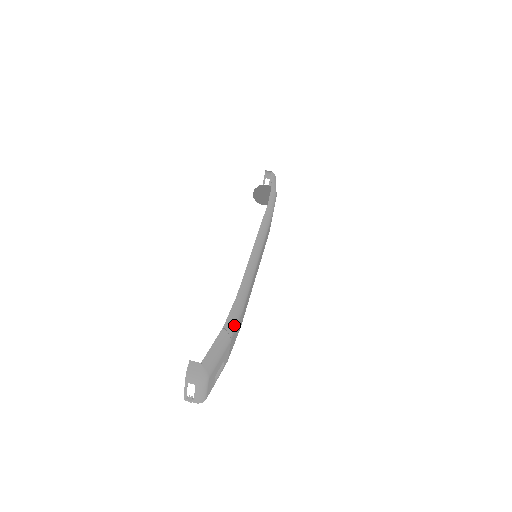
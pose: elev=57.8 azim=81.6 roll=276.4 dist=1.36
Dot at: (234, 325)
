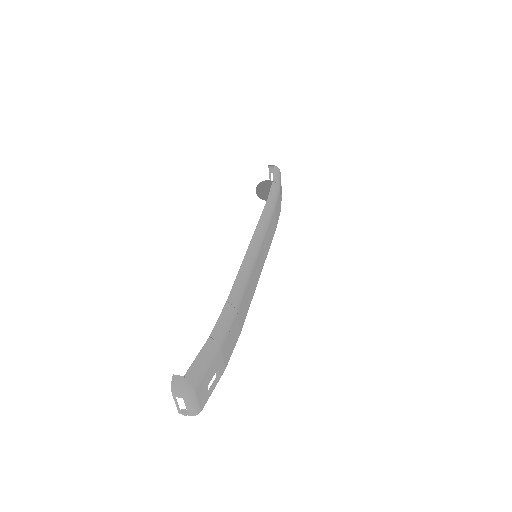
Dot at: (224, 332)
